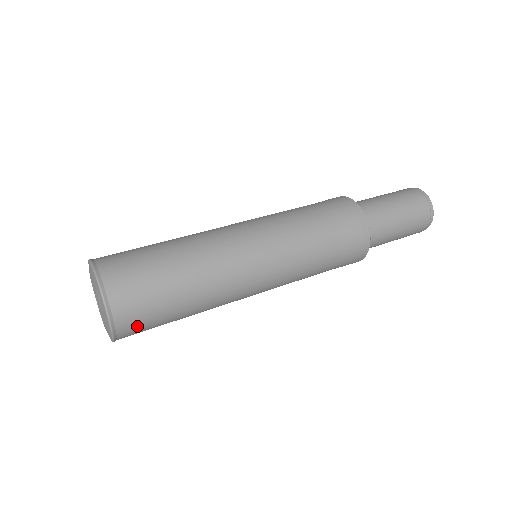
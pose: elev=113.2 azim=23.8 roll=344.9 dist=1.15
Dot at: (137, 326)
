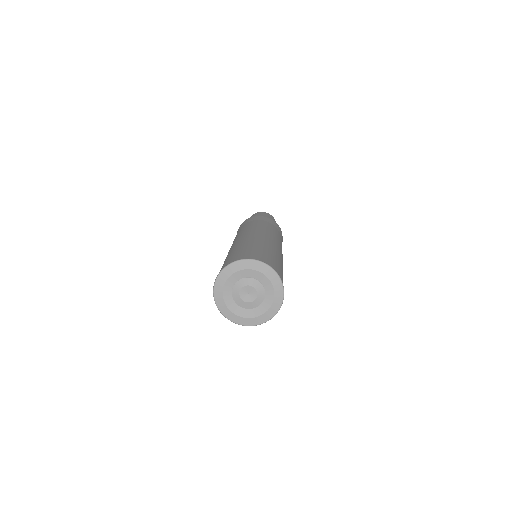
Dot at: occluded
